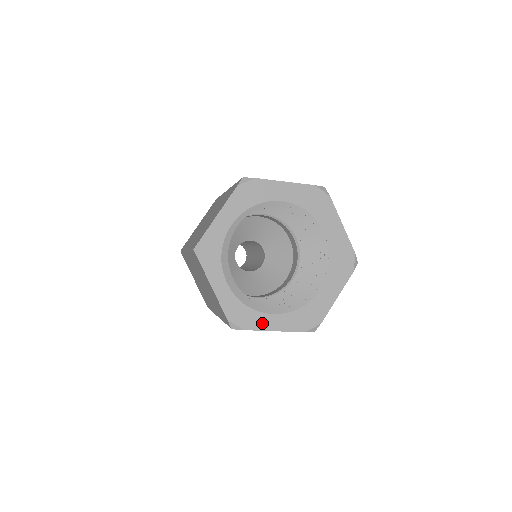
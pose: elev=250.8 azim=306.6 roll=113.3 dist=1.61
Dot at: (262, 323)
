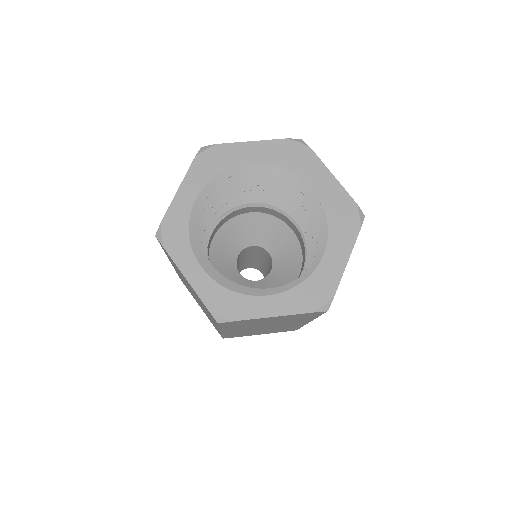
Dot at: (255, 309)
